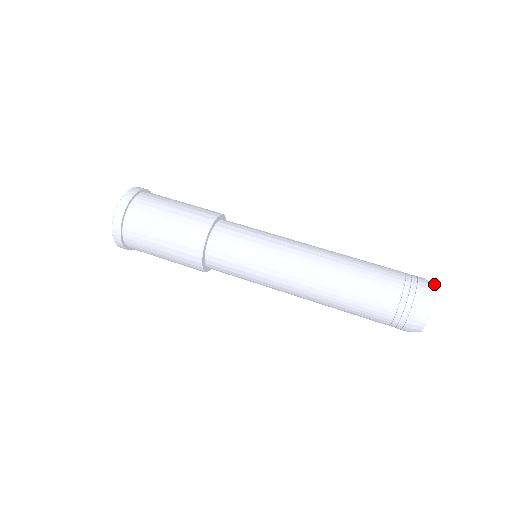
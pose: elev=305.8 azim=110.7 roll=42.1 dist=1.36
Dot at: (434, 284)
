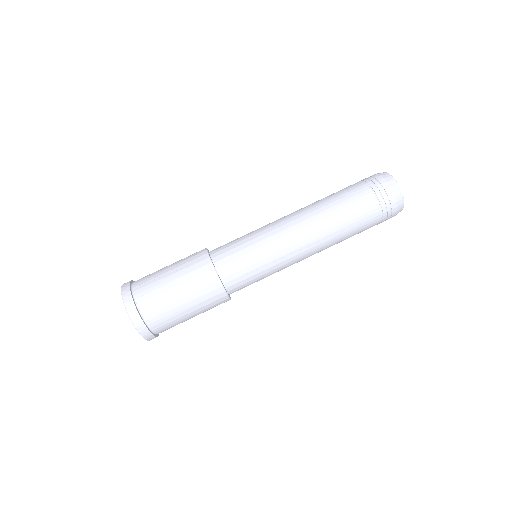
Dot at: (400, 189)
